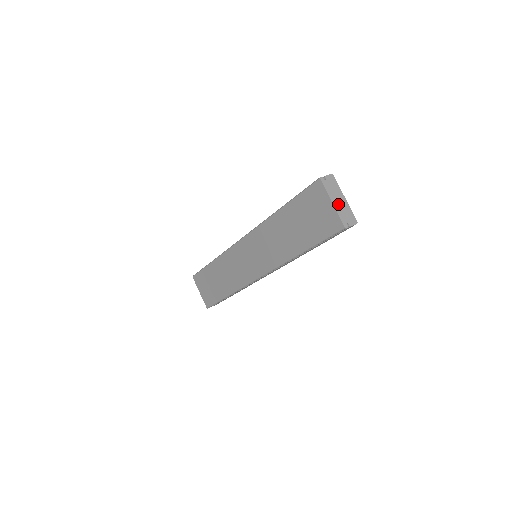
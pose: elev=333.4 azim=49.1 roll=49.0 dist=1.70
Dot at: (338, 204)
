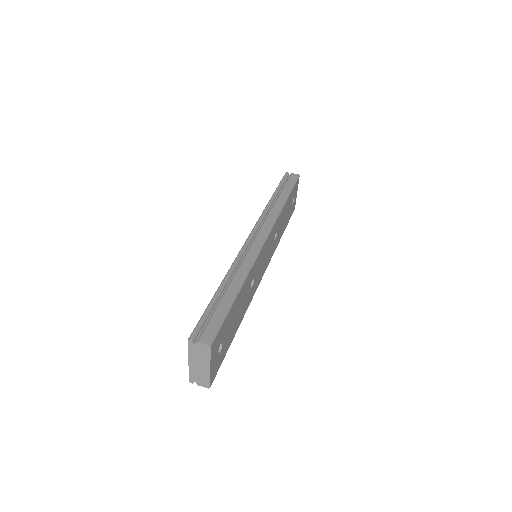
Dot at: (196, 366)
